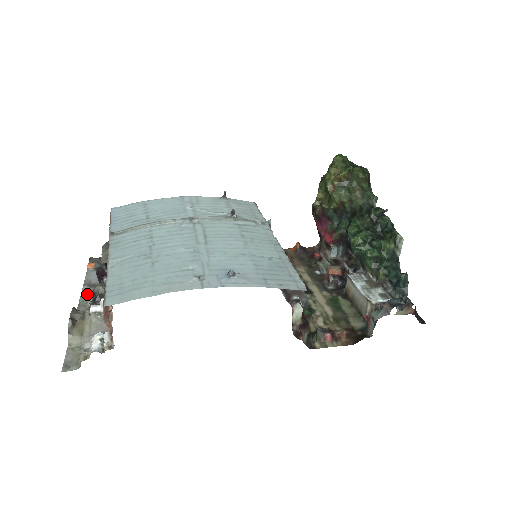
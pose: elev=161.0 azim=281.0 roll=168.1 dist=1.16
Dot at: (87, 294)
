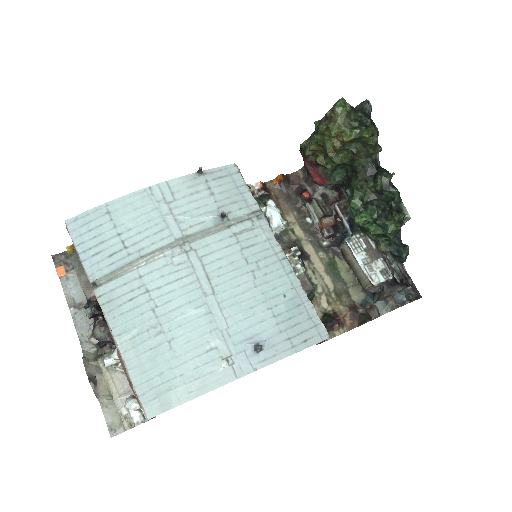
Dot at: (81, 323)
